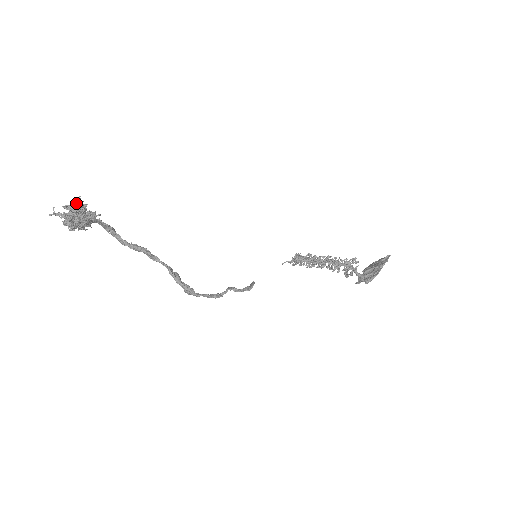
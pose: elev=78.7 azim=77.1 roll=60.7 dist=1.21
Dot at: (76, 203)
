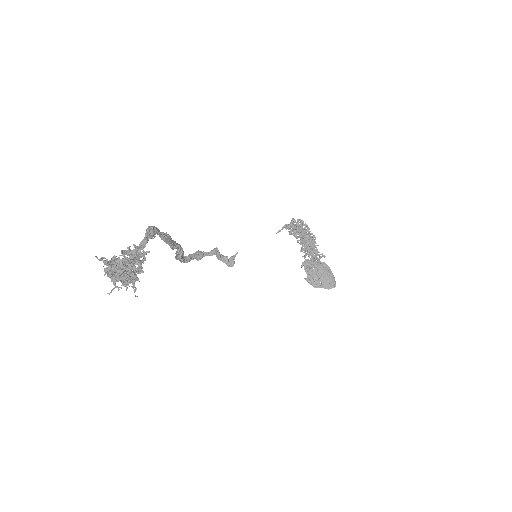
Dot at: (129, 281)
